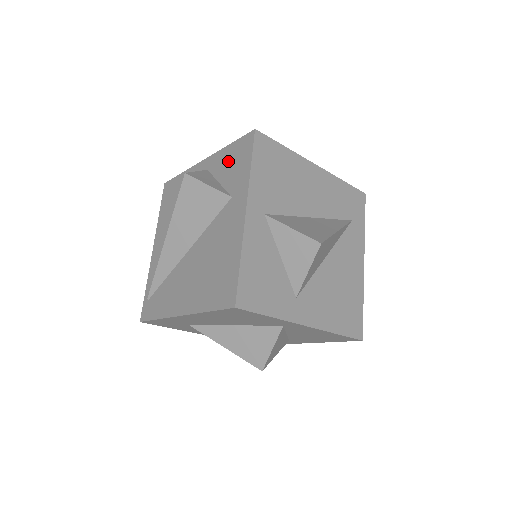
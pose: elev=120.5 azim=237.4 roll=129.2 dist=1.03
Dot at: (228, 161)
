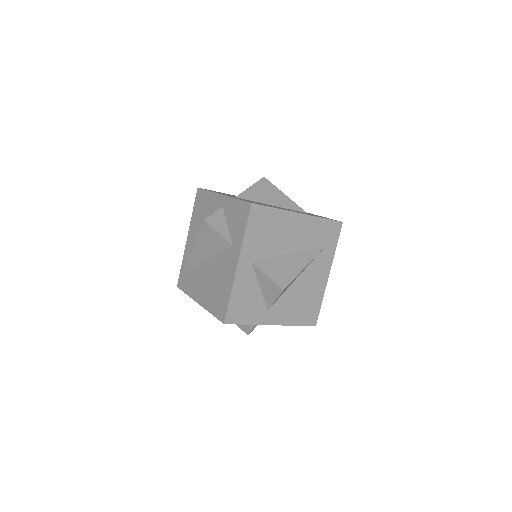
Dot at: (234, 213)
